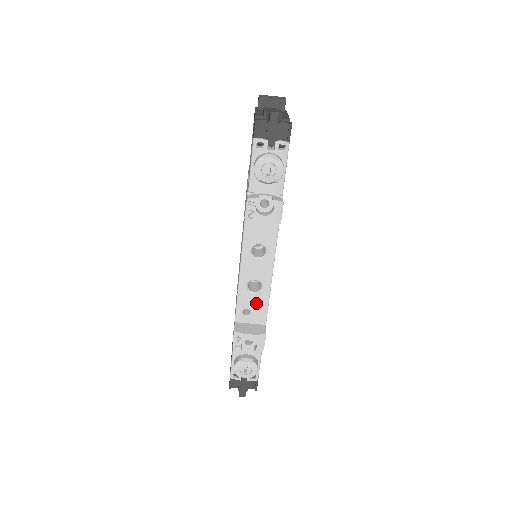
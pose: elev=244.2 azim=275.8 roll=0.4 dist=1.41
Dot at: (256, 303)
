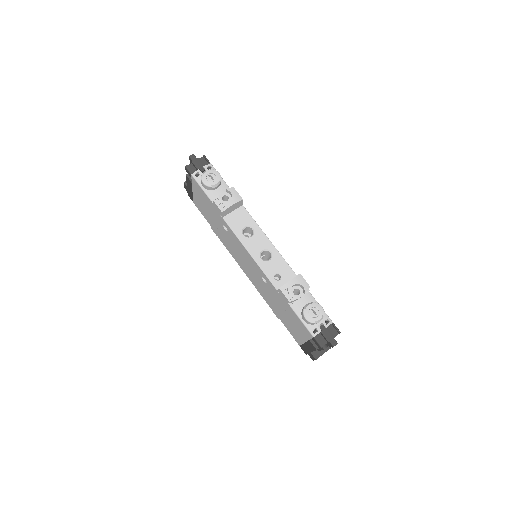
Dot at: (277, 265)
